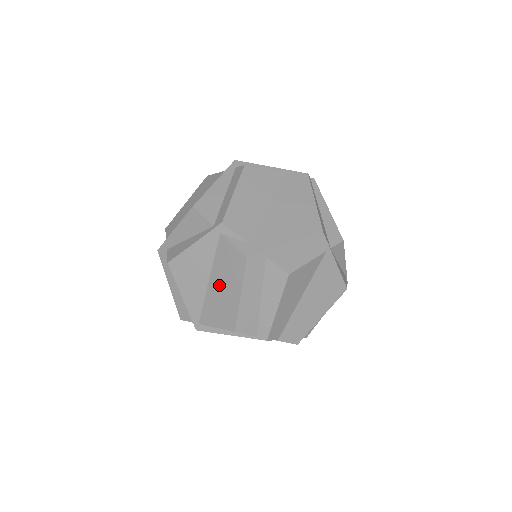
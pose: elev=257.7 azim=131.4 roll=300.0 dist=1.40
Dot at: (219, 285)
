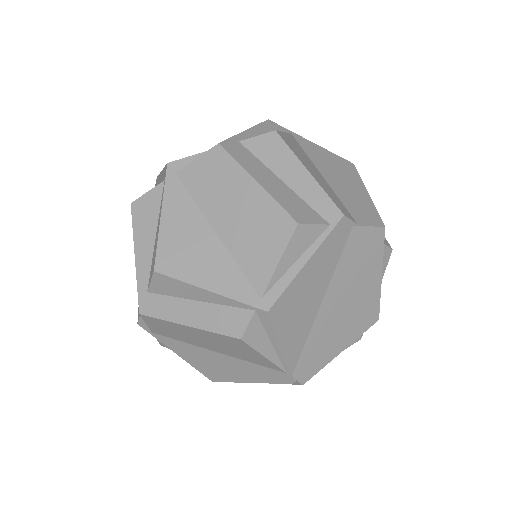
Dot at: (228, 215)
